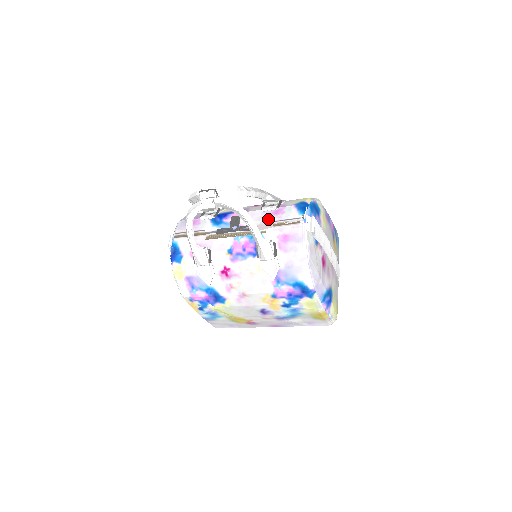
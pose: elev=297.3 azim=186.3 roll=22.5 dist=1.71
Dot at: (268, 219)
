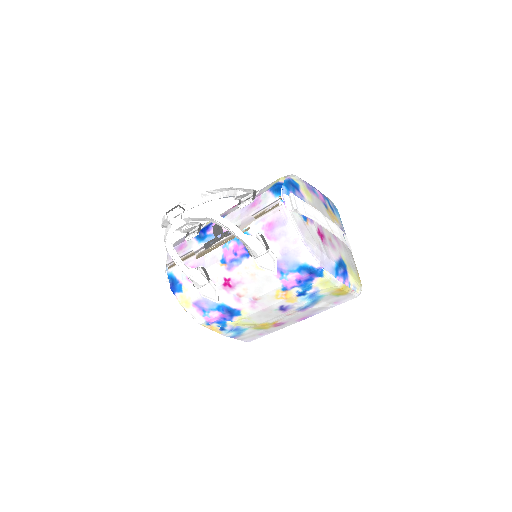
Dot at: (248, 214)
